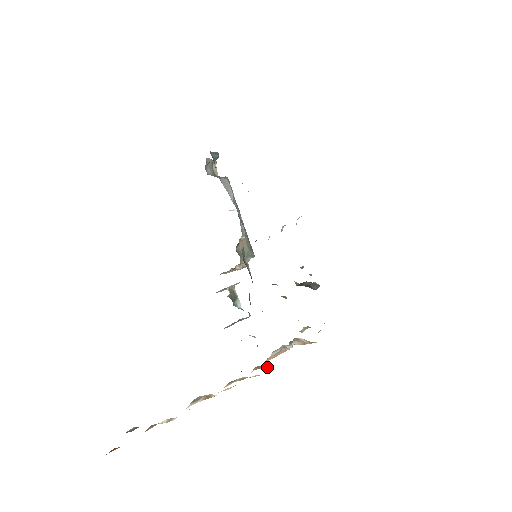
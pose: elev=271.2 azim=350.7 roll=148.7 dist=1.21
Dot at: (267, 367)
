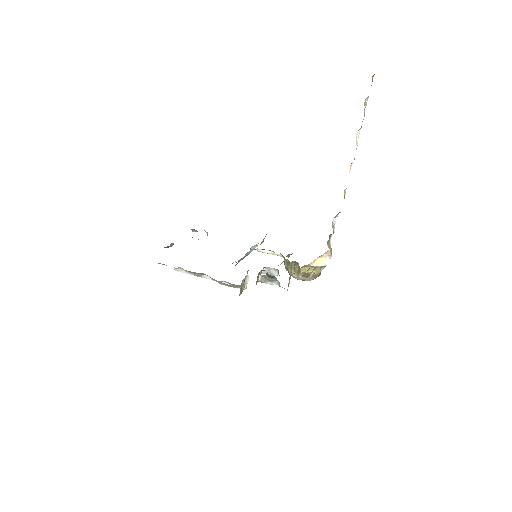
Dot at: occluded
